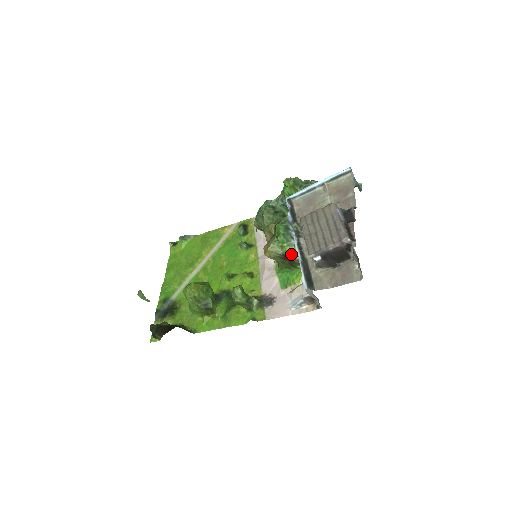
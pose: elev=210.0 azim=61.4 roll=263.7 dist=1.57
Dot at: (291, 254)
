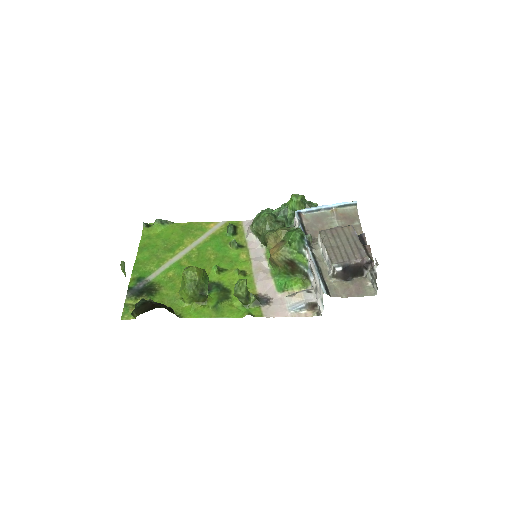
Dot at: (298, 261)
